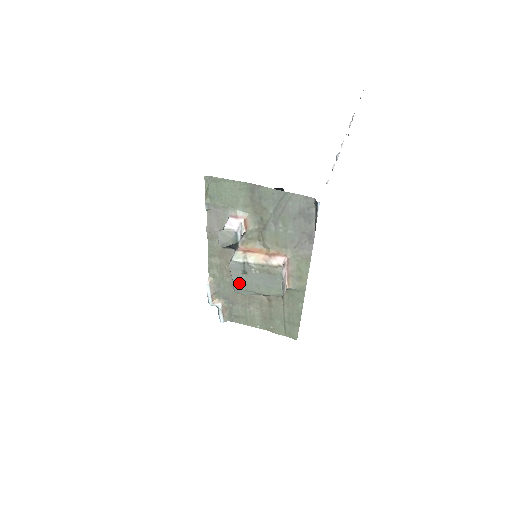
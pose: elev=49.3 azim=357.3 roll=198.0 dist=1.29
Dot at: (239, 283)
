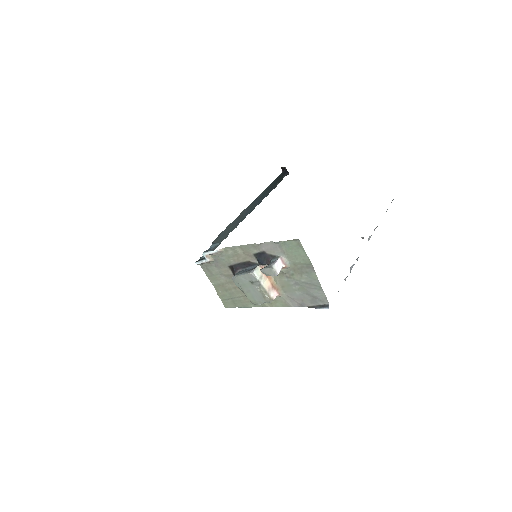
Dot at: (241, 280)
